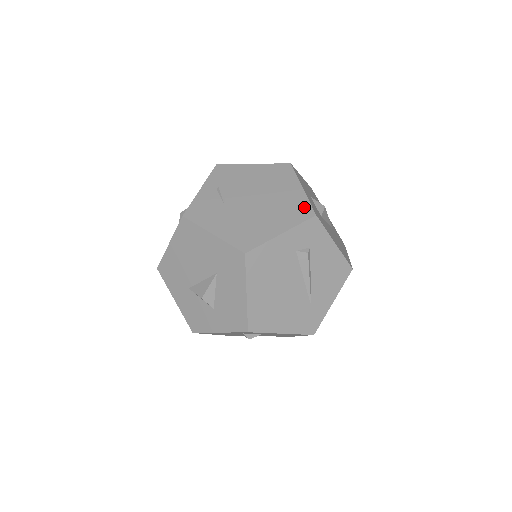
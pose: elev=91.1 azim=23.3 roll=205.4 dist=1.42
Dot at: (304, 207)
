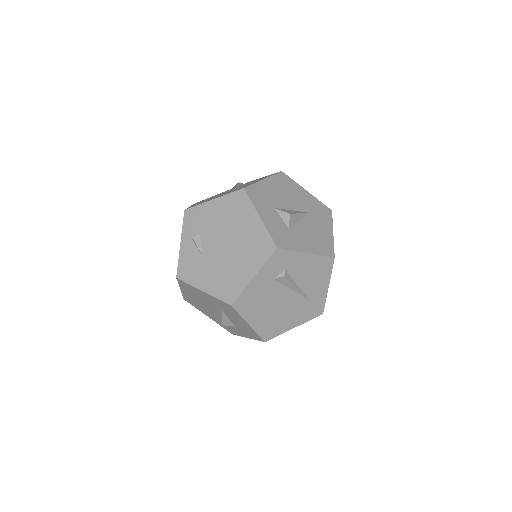
Dot at: (265, 241)
